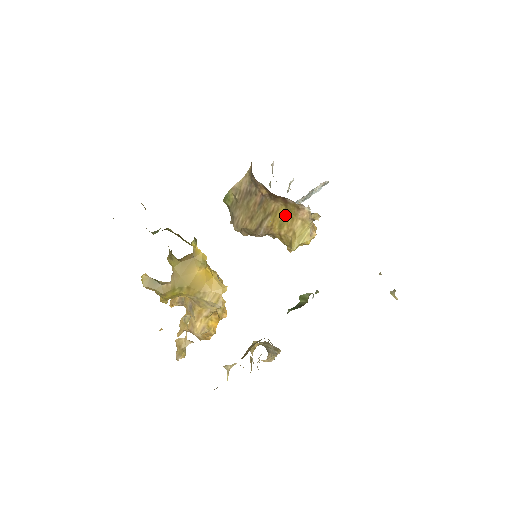
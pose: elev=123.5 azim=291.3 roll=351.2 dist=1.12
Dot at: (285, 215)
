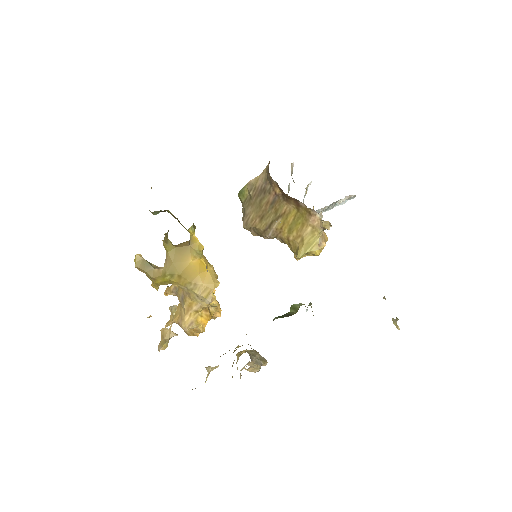
Dot at: (296, 219)
